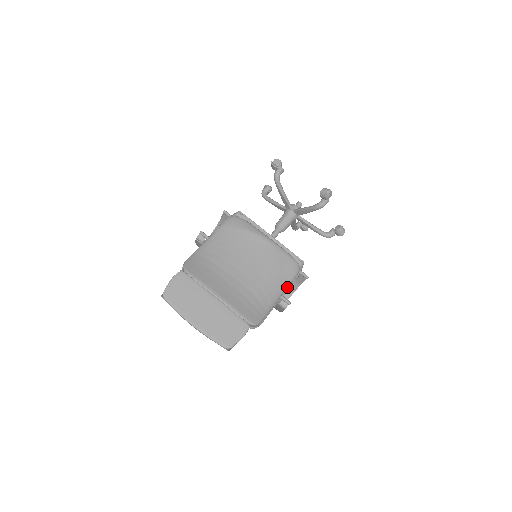
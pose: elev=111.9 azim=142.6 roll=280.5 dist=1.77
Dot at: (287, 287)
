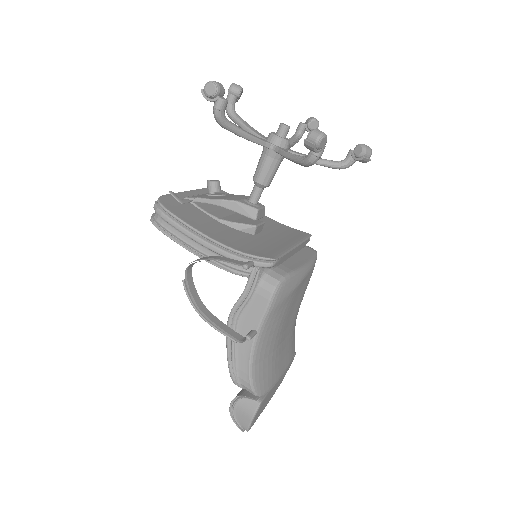
Dot at: occluded
